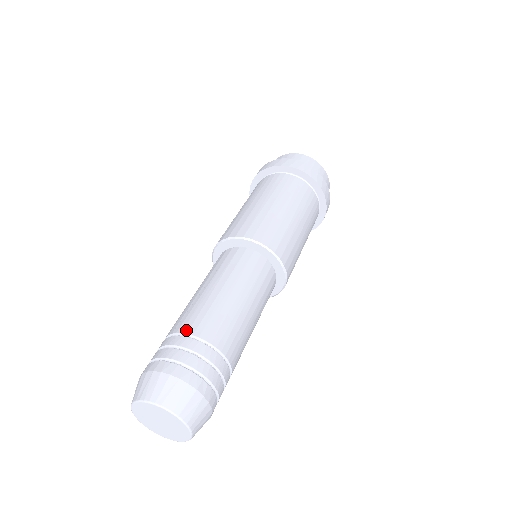
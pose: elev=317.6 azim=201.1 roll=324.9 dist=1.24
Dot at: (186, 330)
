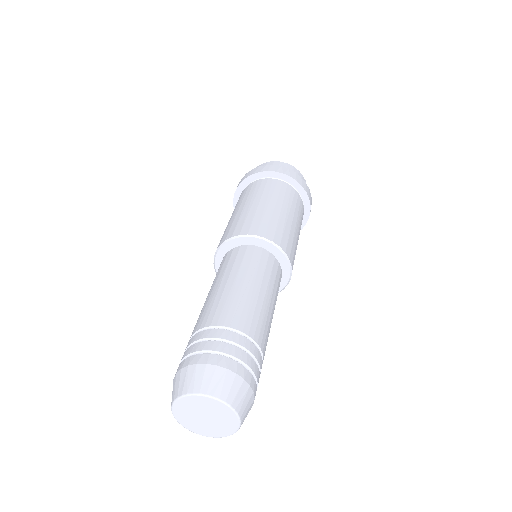
Dot at: (247, 331)
